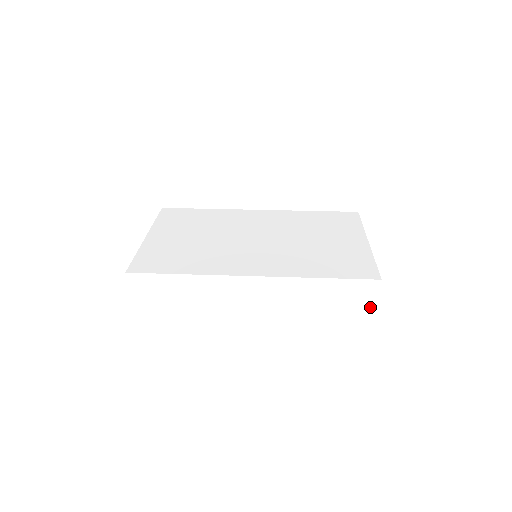
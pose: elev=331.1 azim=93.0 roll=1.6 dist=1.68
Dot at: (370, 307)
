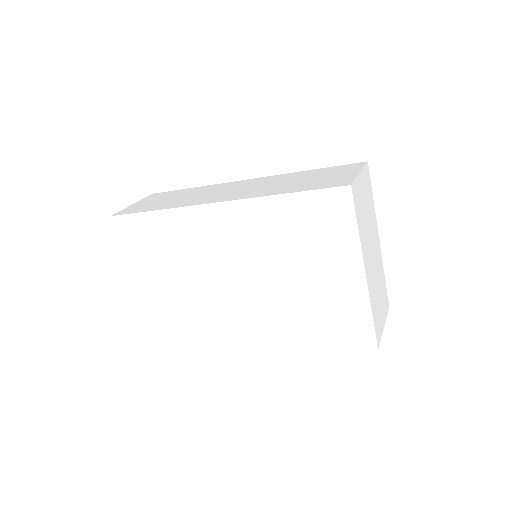
Dot at: (353, 172)
